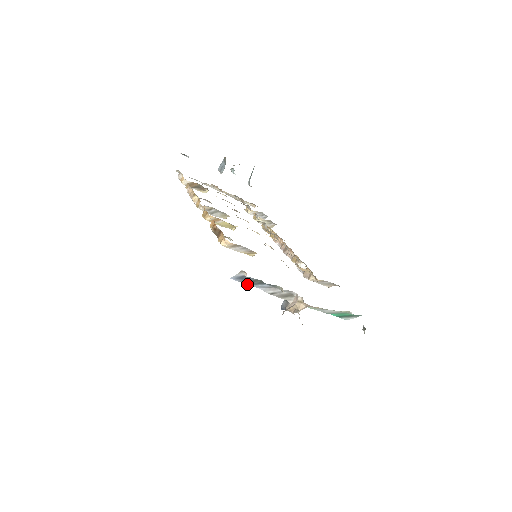
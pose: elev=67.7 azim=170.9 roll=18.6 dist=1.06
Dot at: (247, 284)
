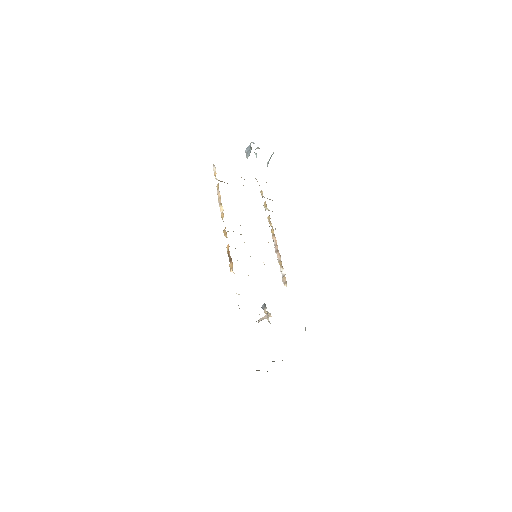
Dot at: occluded
